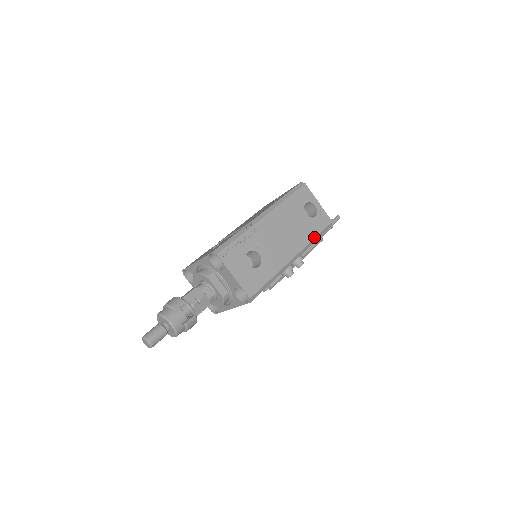
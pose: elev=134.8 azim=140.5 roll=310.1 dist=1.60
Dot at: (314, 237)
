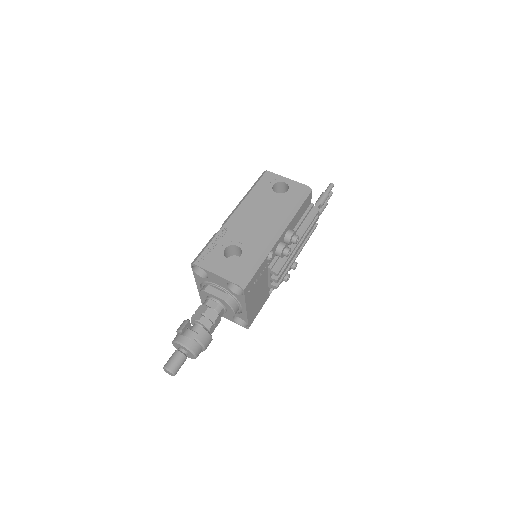
Dot at: (293, 207)
